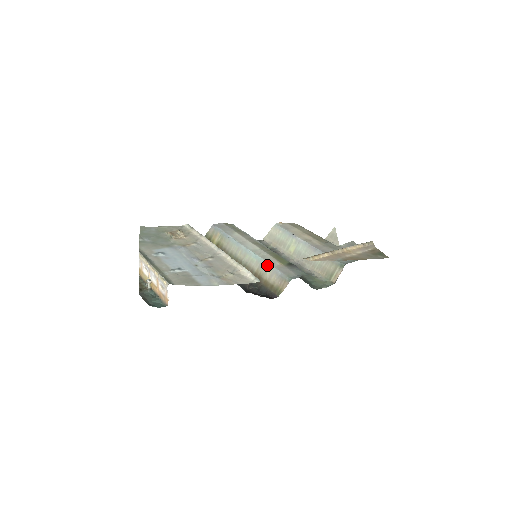
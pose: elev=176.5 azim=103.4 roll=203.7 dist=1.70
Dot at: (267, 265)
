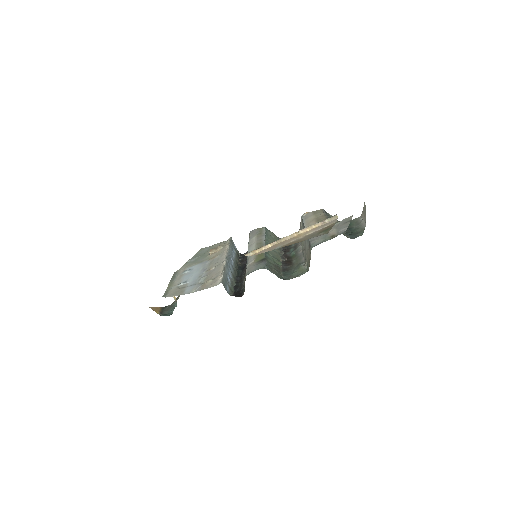
Dot at: (246, 265)
